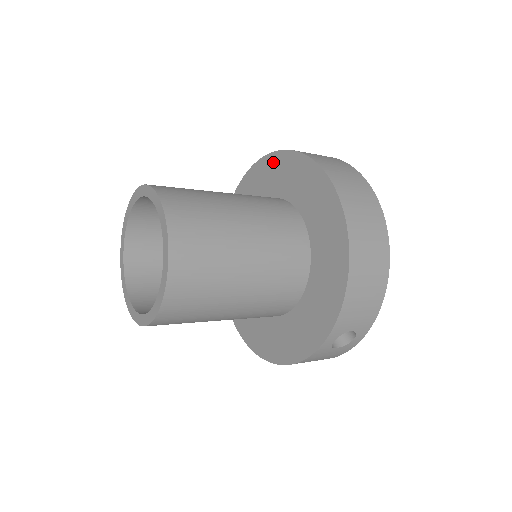
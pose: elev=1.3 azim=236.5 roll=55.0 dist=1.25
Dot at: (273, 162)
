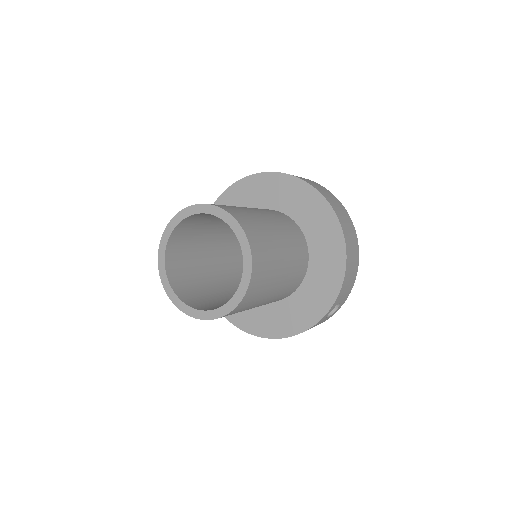
Dot at: (260, 181)
